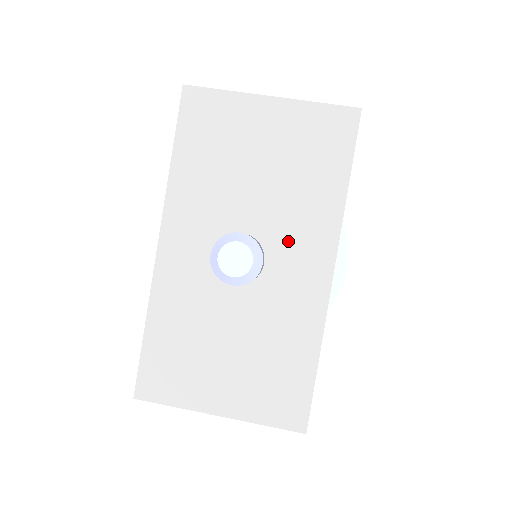
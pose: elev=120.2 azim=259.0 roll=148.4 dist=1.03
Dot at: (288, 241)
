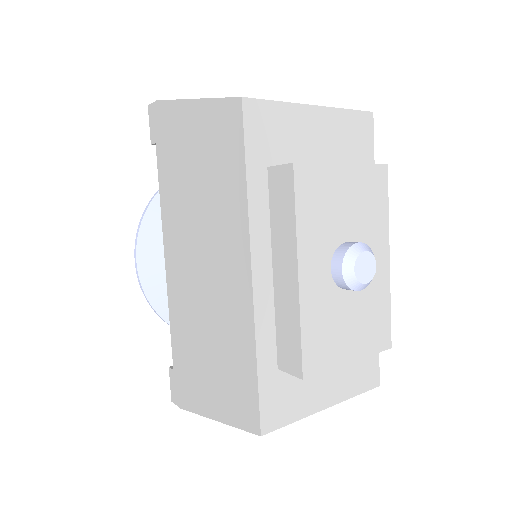
Dot at: (375, 239)
